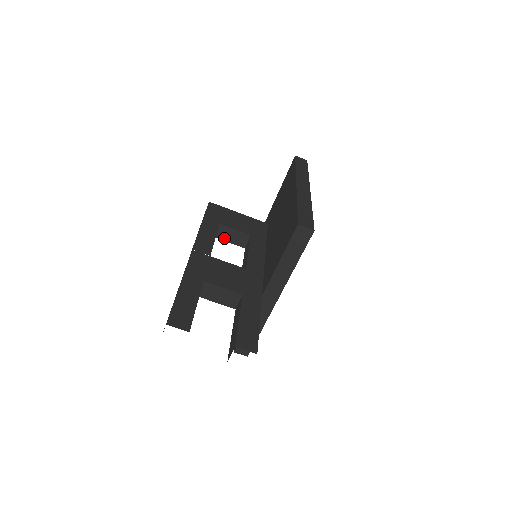
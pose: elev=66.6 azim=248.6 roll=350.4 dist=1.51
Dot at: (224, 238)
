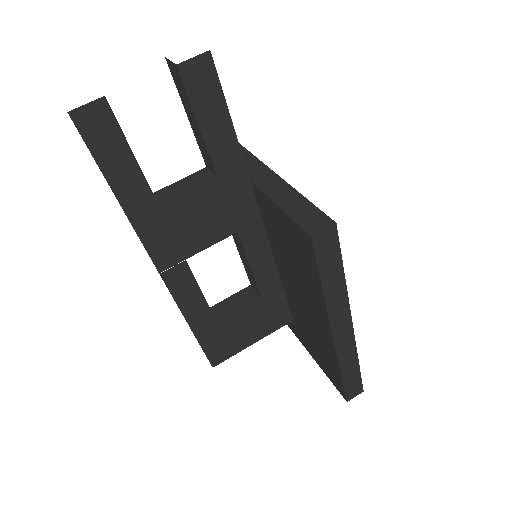
Dot at: (229, 314)
